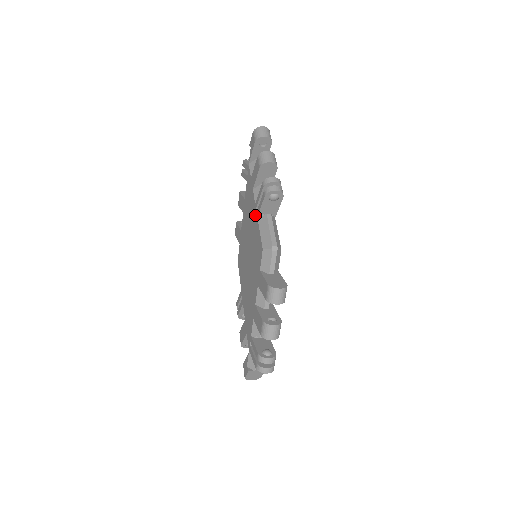
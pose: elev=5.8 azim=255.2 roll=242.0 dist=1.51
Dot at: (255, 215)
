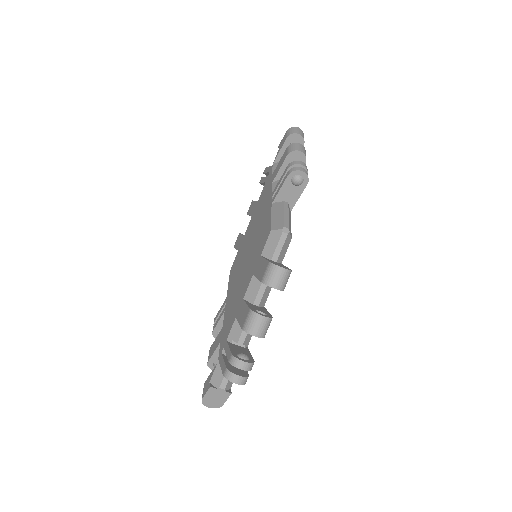
Dot at: (269, 204)
